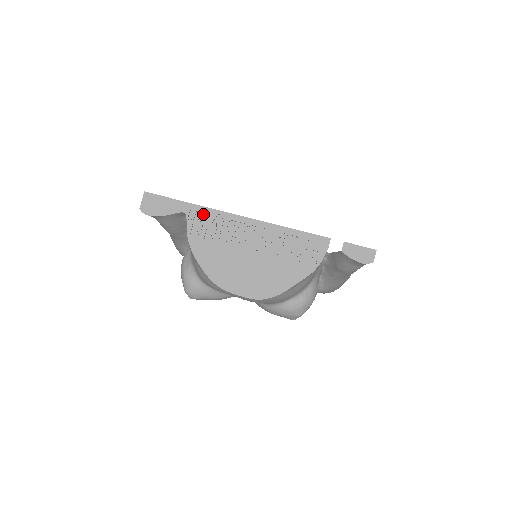
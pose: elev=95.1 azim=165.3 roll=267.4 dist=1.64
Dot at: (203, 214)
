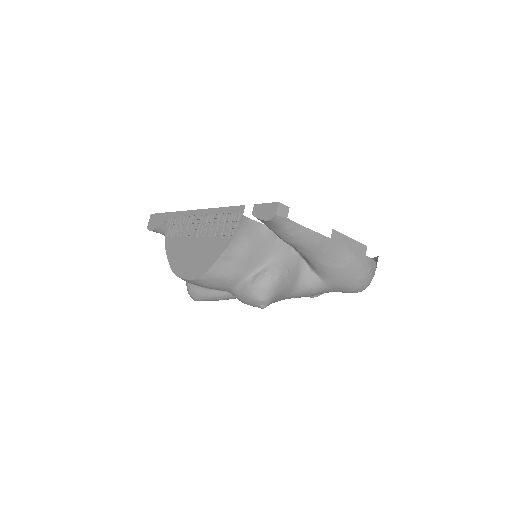
Dot at: (176, 218)
